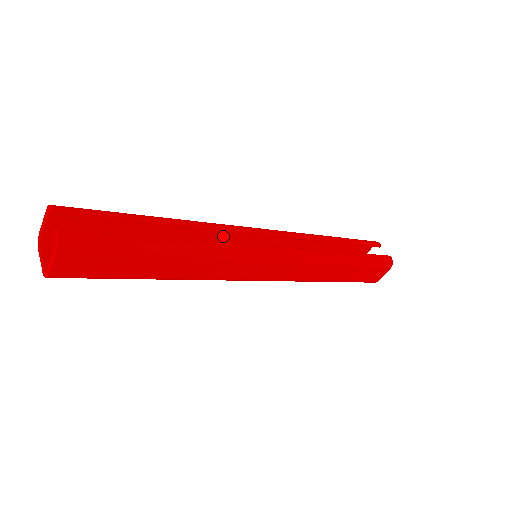
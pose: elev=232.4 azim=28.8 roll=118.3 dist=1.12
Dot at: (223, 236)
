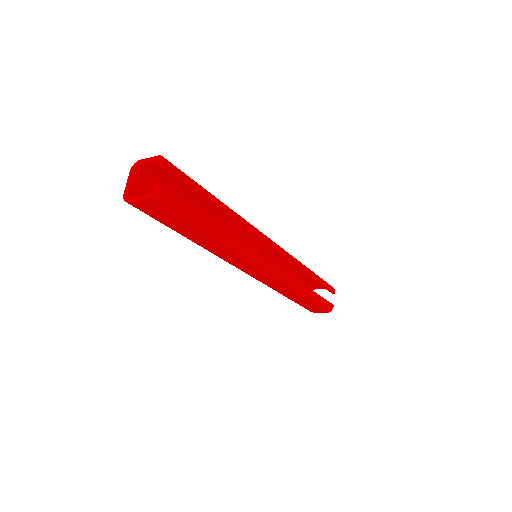
Dot at: (247, 231)
